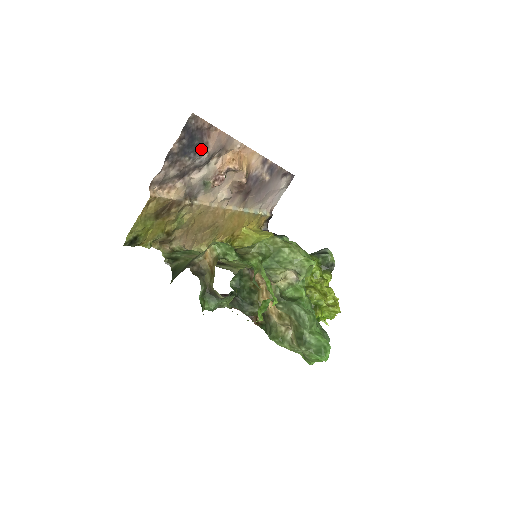
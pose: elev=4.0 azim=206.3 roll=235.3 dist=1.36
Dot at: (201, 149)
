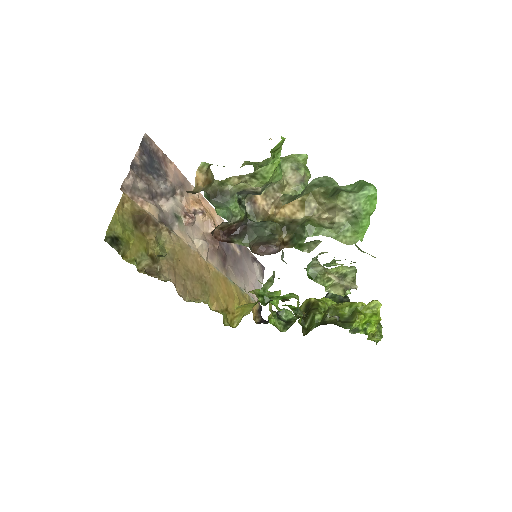
Dot at: (162, 176)
